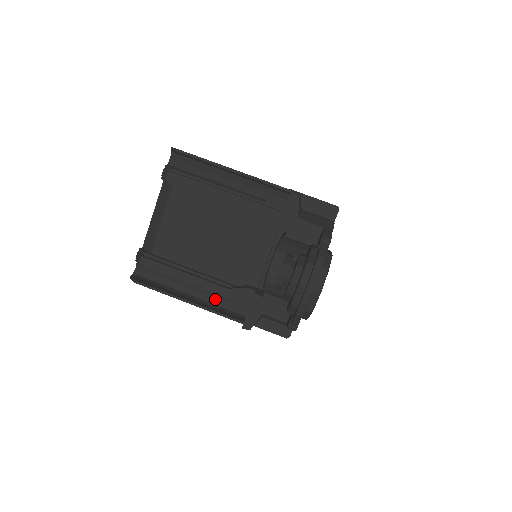
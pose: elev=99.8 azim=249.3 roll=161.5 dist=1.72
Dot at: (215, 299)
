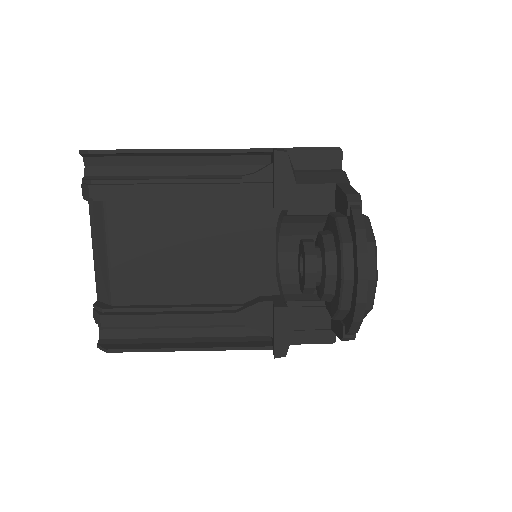
Dot at: (221, 330)
